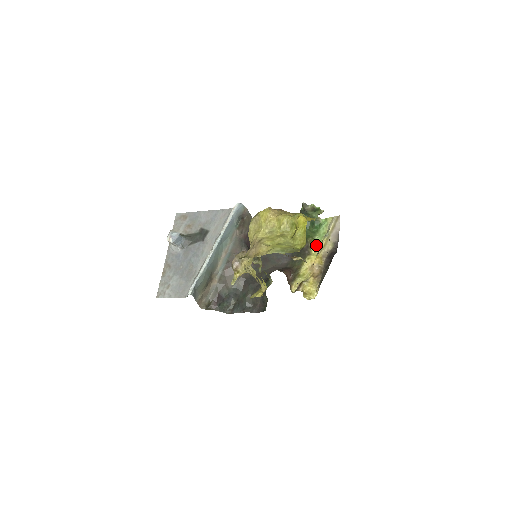
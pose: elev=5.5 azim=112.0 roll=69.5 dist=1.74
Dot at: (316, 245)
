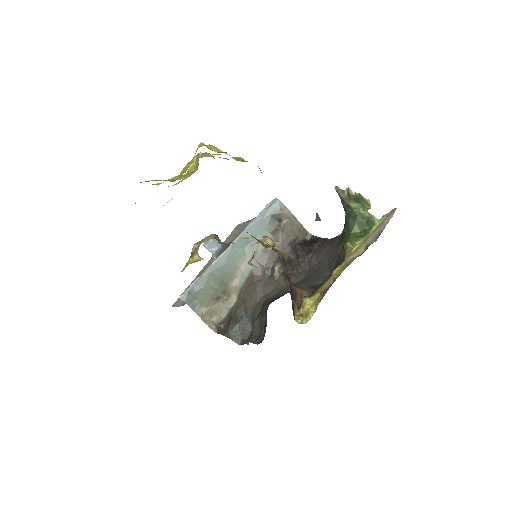
Dot at: occluded
